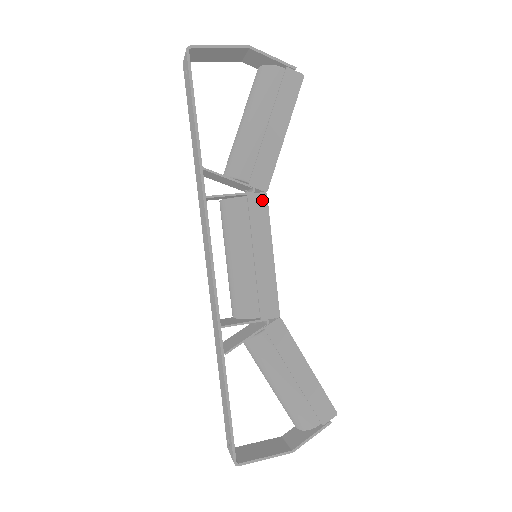
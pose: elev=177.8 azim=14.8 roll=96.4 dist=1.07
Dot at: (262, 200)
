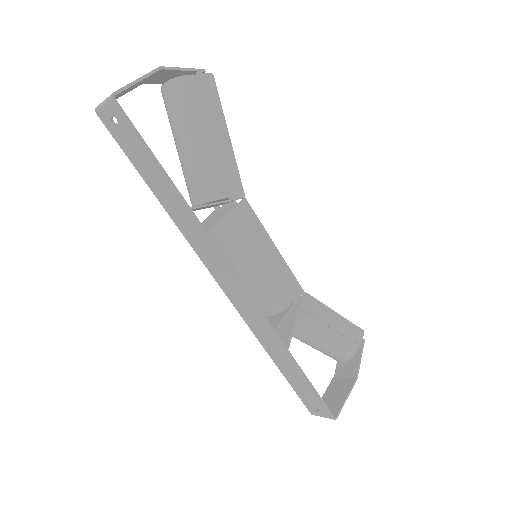
Dot at: (246, 207)
